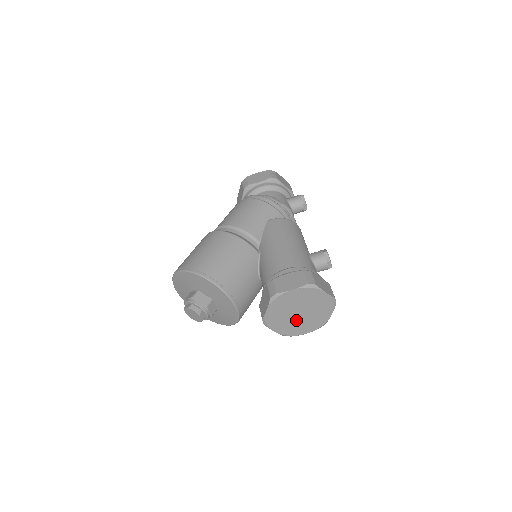
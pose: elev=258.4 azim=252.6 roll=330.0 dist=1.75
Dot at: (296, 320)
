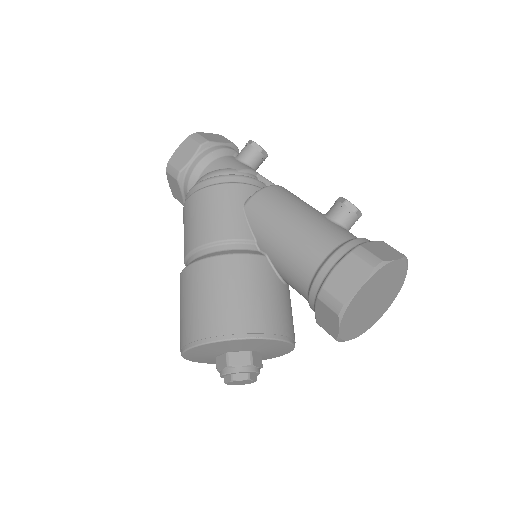
Dot at: (372, 310)
